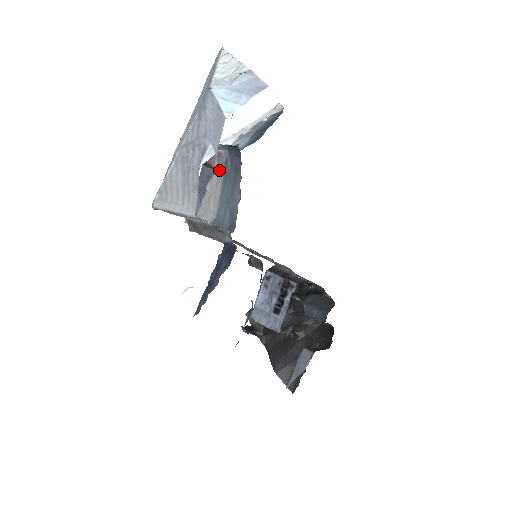
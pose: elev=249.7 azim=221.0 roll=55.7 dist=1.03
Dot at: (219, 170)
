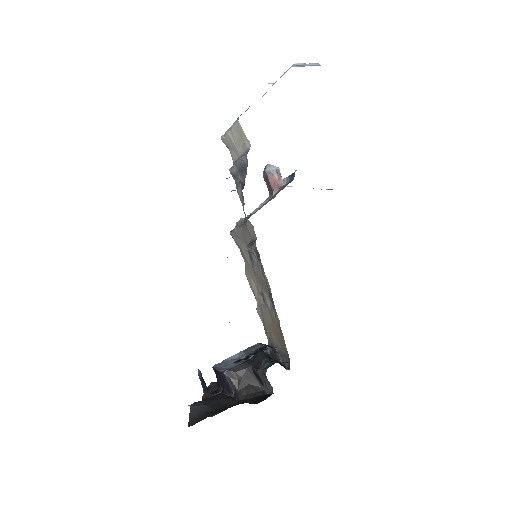
Dot at: occluded
